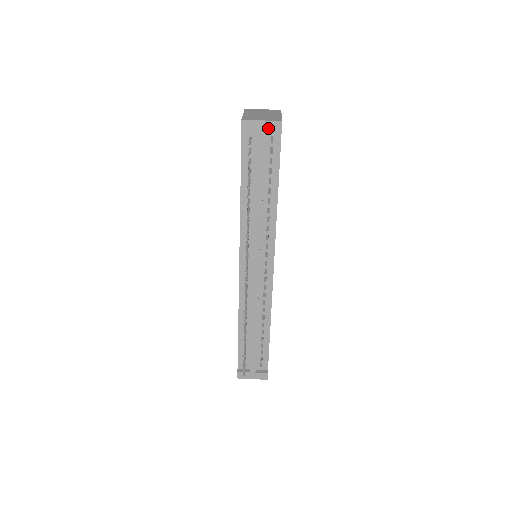
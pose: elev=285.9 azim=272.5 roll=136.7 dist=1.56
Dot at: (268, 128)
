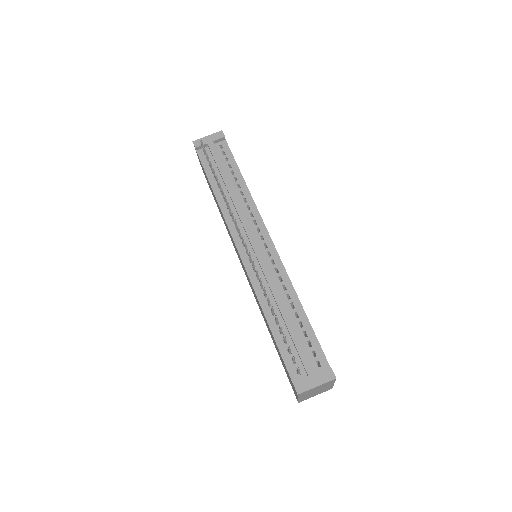
Dot at: (214, 138)
